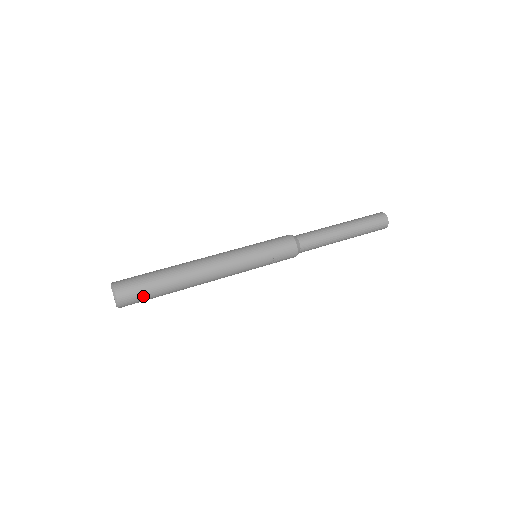
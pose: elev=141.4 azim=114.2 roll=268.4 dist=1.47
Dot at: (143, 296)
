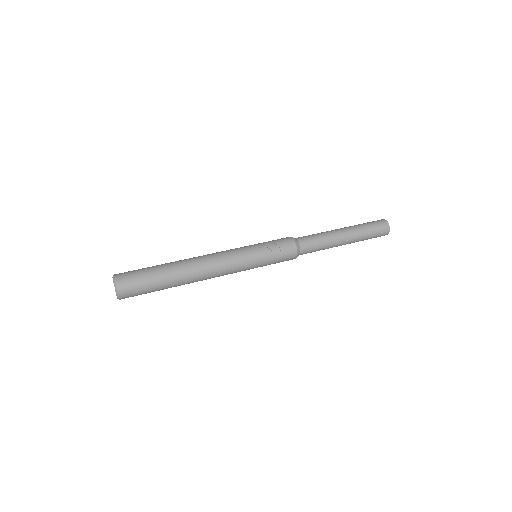
Dot at: (141, 281)
